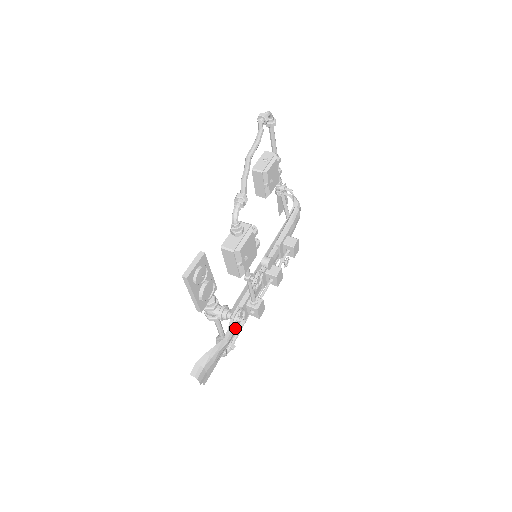
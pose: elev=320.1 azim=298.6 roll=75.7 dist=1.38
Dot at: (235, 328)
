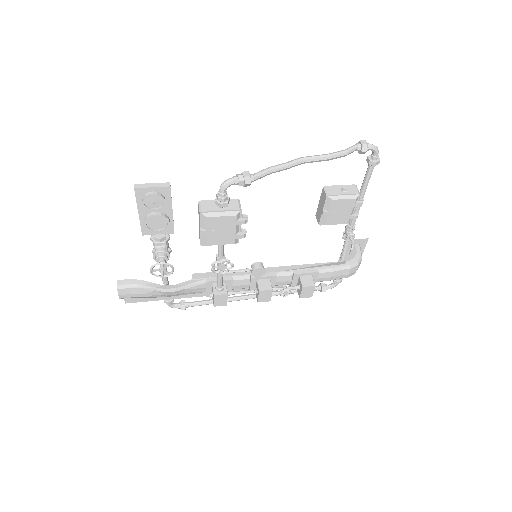
Dot at: (153, 273)
